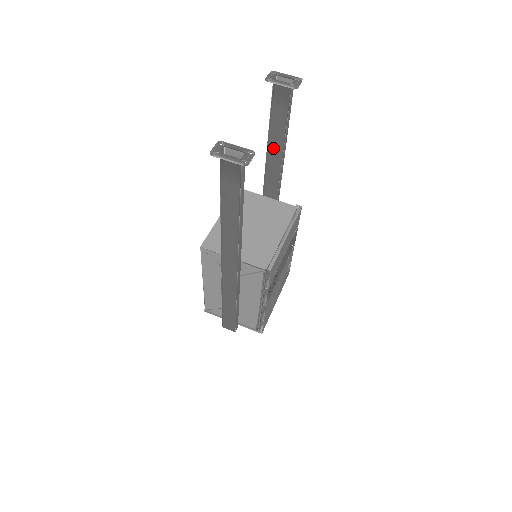
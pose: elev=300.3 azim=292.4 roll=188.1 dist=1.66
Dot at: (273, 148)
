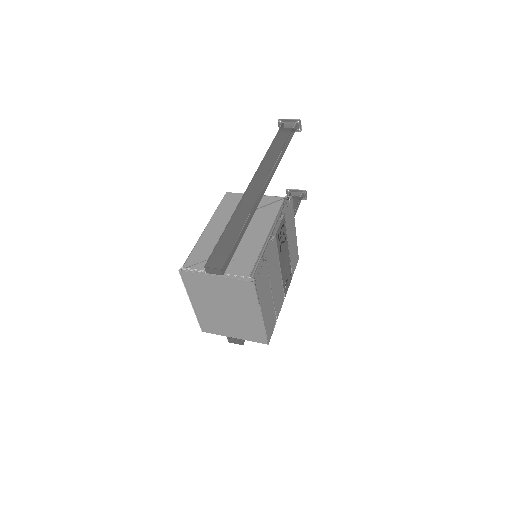
Dot at: occluded
